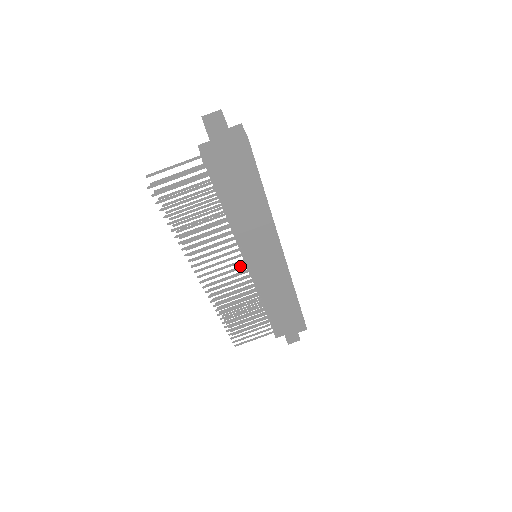
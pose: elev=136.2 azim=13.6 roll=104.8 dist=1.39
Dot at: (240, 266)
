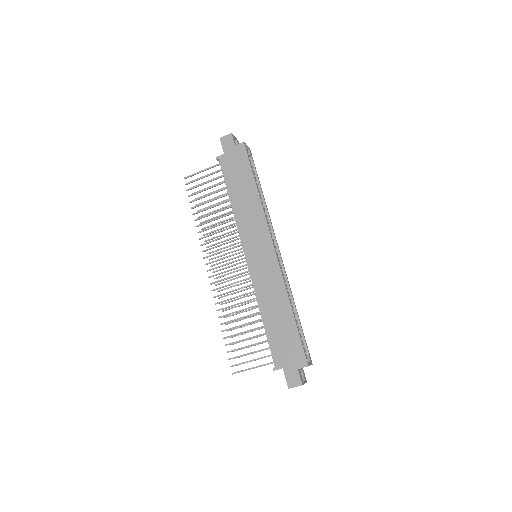
Dot at: (247, 274)
